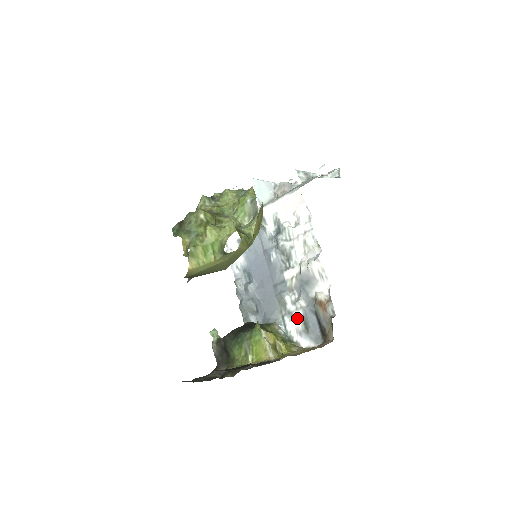
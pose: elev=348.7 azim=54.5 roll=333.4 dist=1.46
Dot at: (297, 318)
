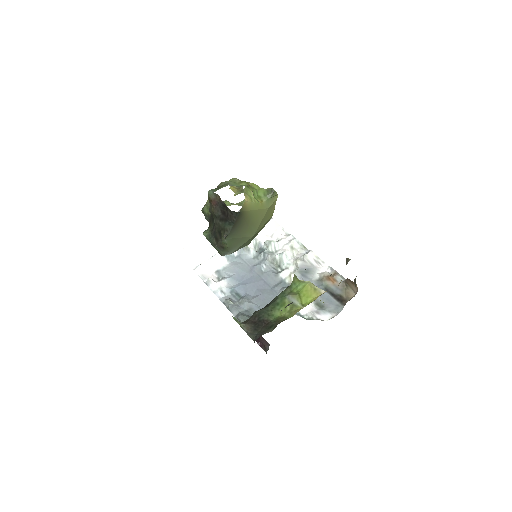
Dot at: occluded
